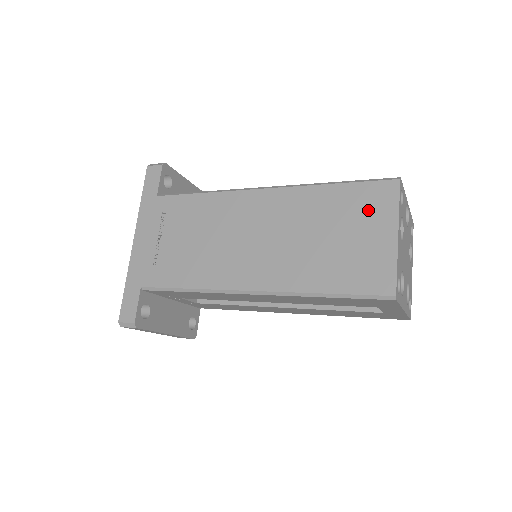
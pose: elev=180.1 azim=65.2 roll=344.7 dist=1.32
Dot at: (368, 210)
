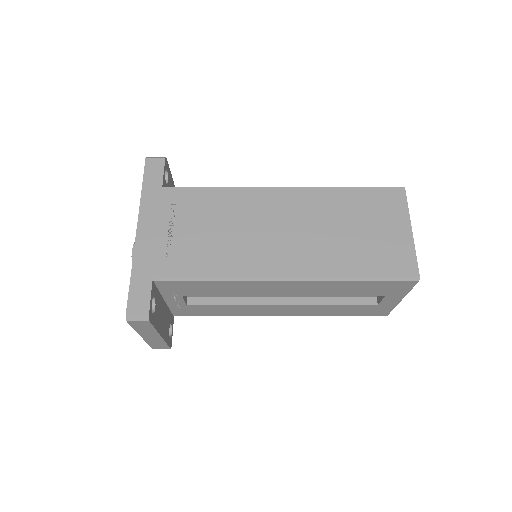
Dot at: (384, 210)
